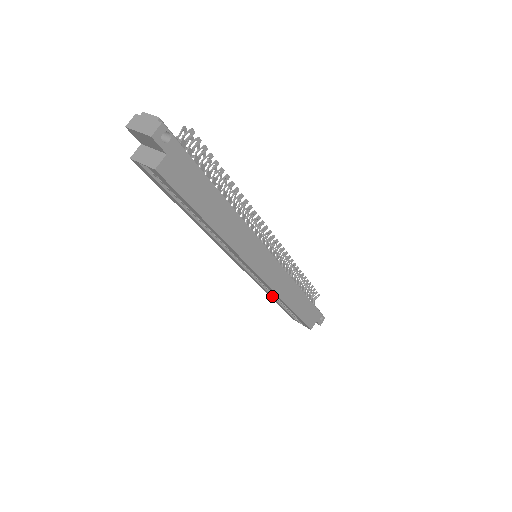
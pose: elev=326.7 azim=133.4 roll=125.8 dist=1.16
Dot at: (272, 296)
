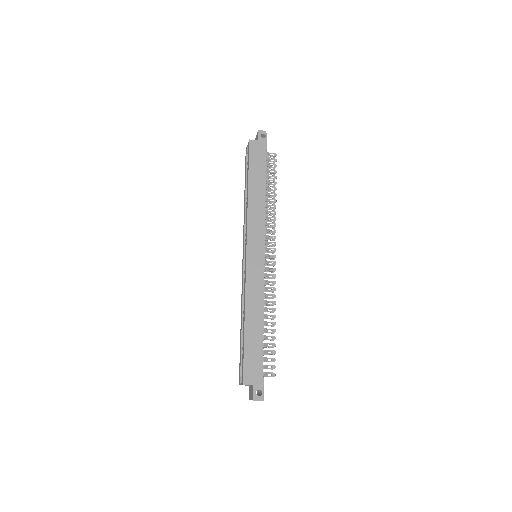
Dot at: (242, 314)
